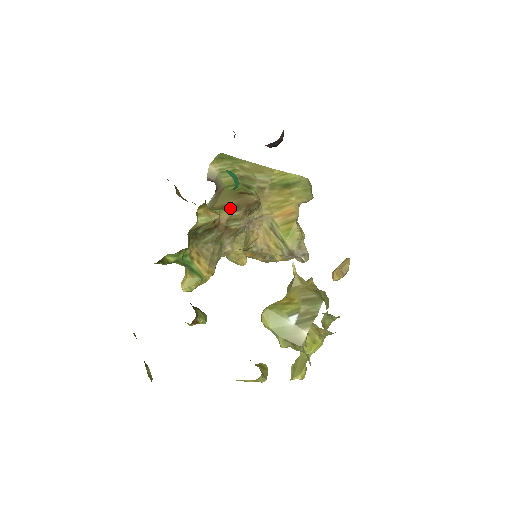
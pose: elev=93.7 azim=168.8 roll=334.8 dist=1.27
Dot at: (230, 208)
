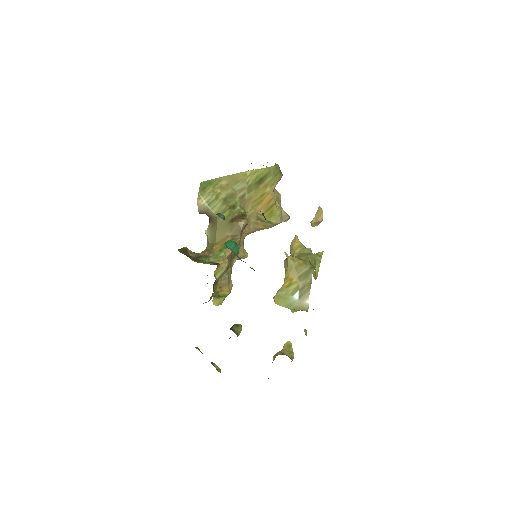
Dot at: occluded
